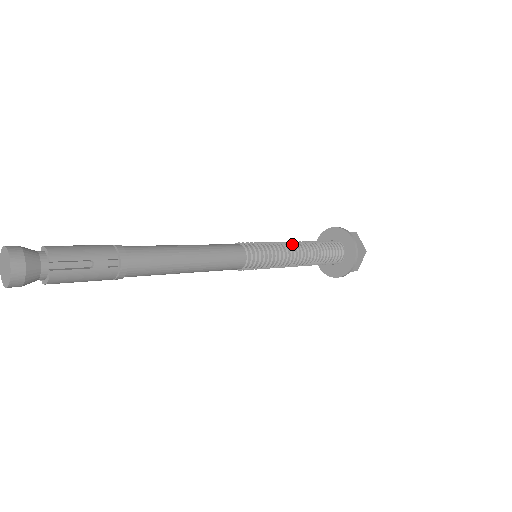
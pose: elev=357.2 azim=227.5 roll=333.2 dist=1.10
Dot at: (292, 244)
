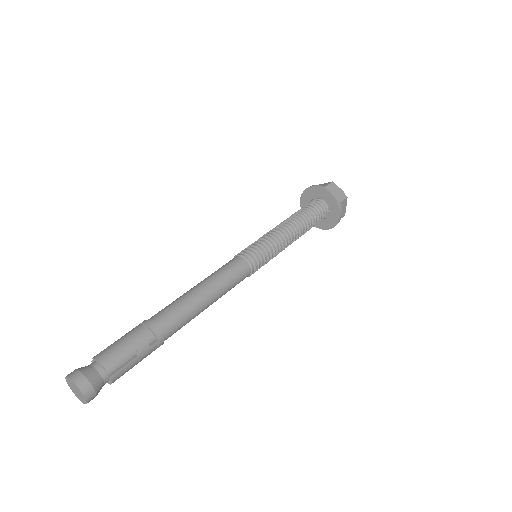
Dot at: (282, 228)
